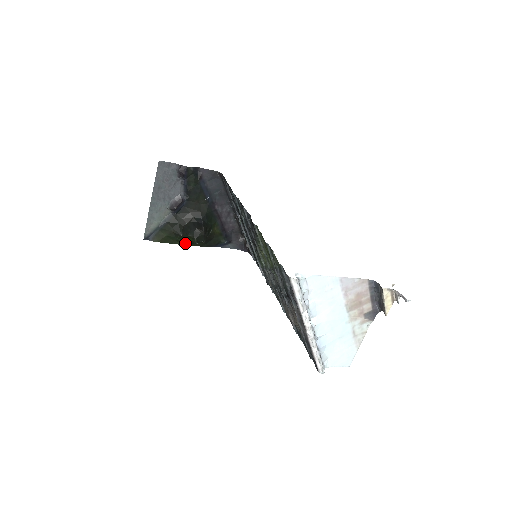
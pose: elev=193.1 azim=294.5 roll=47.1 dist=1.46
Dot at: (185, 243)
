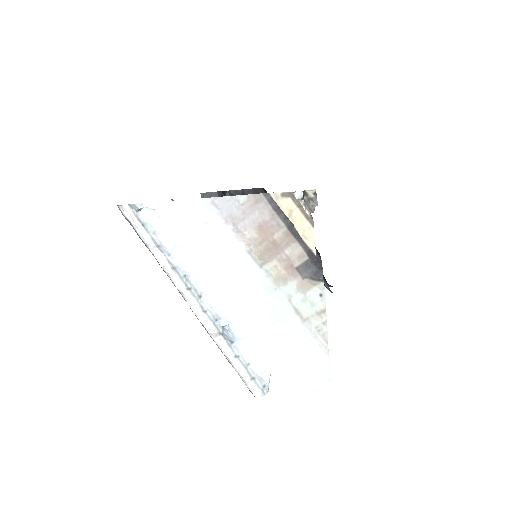
Dot at: occluded
